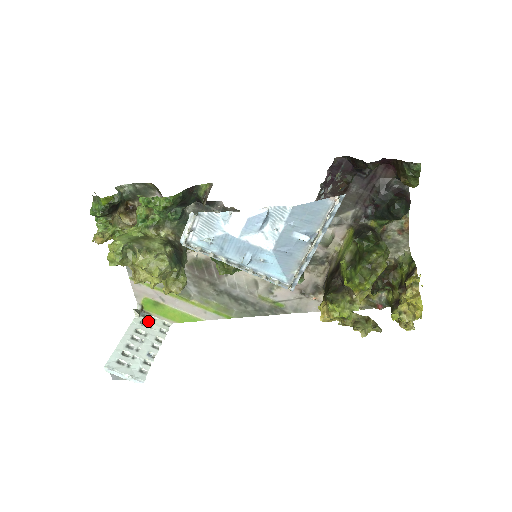
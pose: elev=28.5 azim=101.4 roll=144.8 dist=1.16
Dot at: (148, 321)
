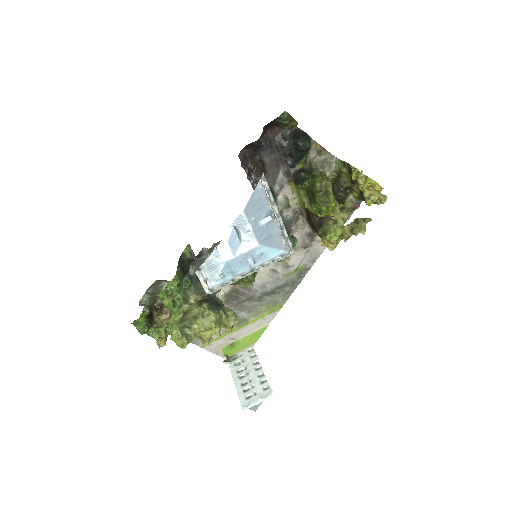
Dot at: (238, 360)
